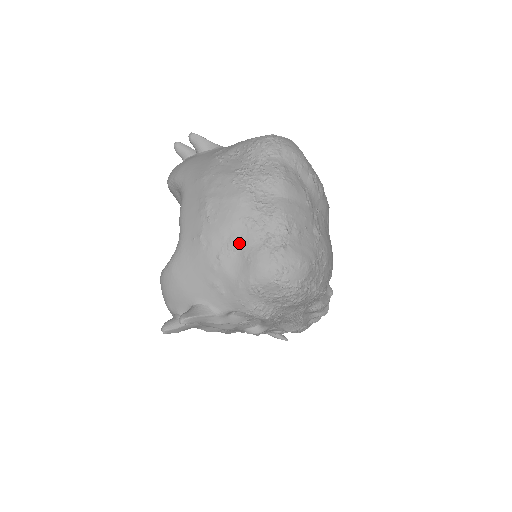
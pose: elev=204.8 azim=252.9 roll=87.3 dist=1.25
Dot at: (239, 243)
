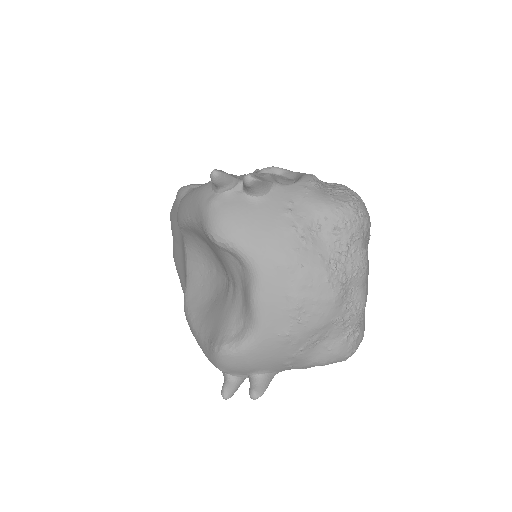
Dot at: (324, 337)
